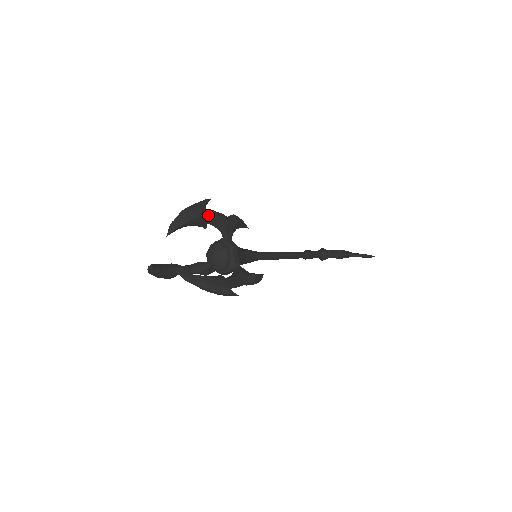
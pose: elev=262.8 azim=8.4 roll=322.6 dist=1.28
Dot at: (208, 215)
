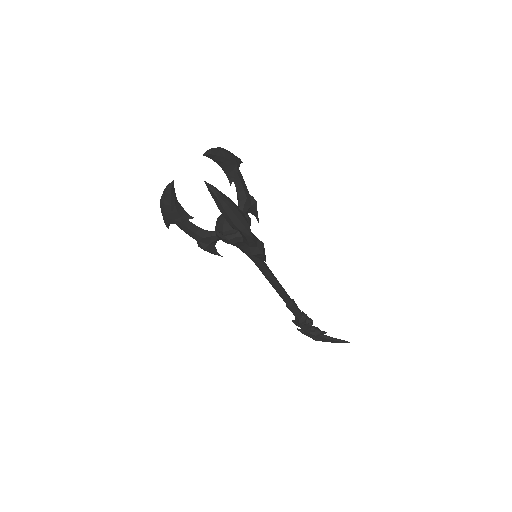
Dot at: (238, 171)
